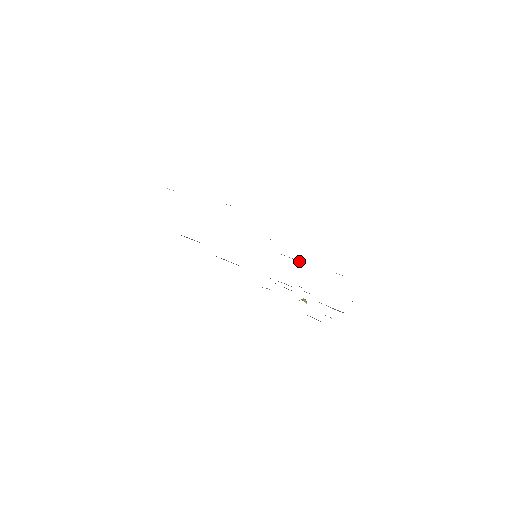
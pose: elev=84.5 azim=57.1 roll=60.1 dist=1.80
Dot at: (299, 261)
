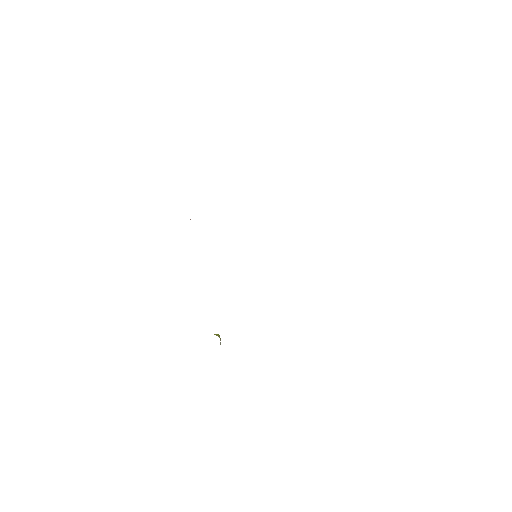
Dot at: occluded
